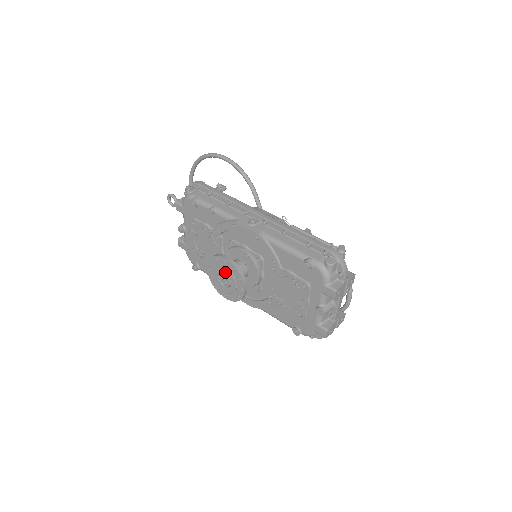
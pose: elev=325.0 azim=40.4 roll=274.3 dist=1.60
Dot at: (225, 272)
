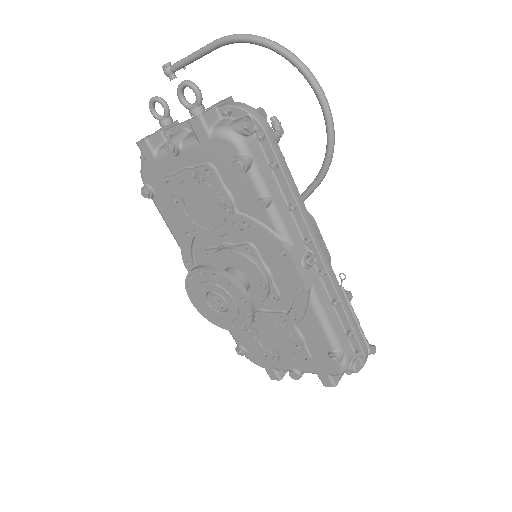
Dot at: (228, 303)
